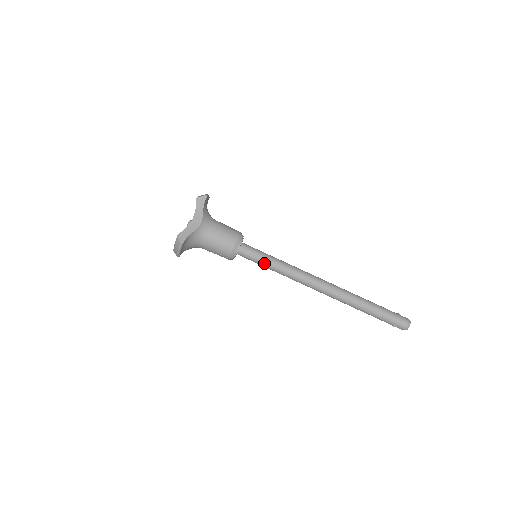
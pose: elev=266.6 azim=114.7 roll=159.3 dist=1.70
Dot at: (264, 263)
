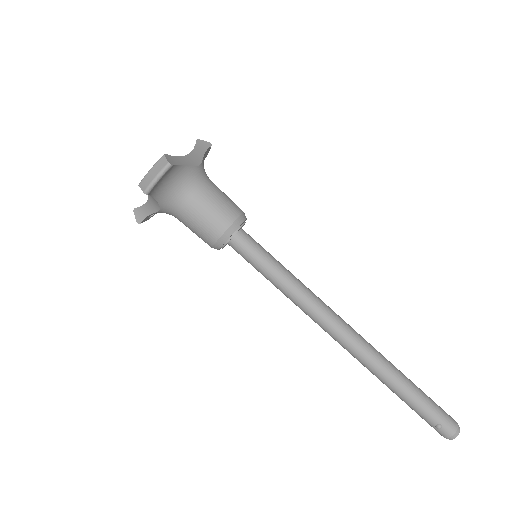
Dot at: (270, 265)
